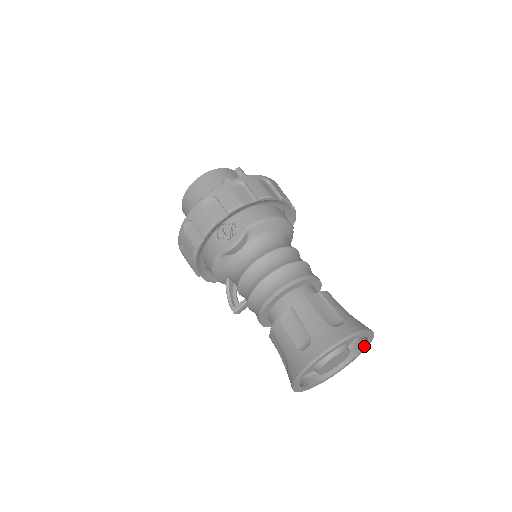
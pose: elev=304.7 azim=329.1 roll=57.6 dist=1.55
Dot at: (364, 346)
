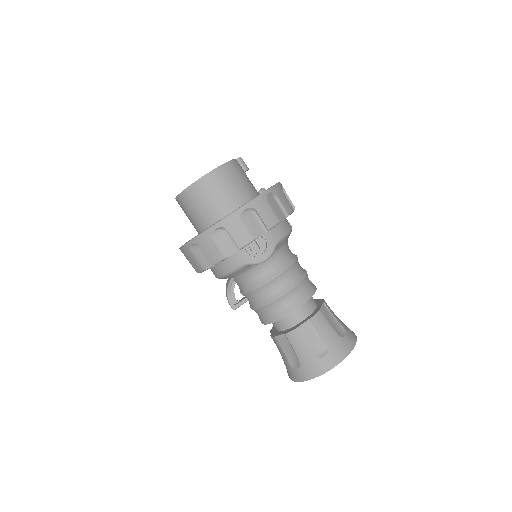
Dot at: occluded
